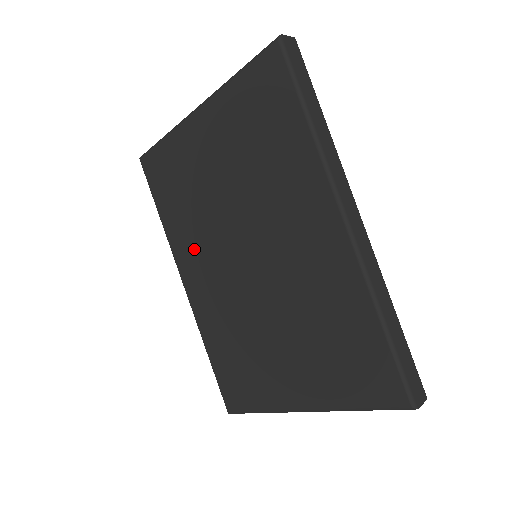
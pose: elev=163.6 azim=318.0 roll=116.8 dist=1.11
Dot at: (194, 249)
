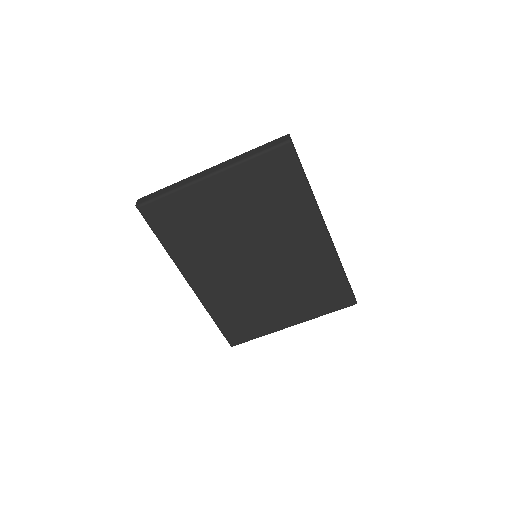
Dot at: (204, 262)
